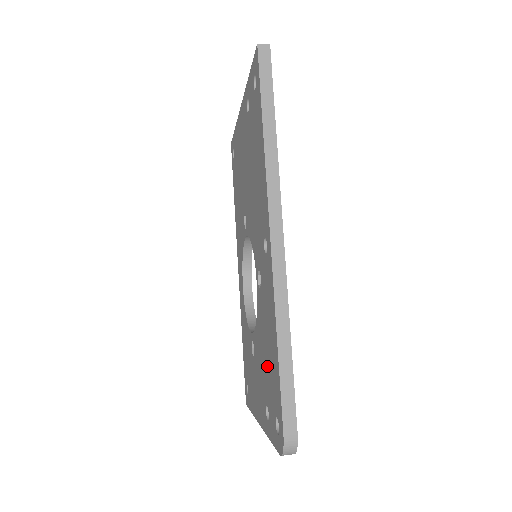
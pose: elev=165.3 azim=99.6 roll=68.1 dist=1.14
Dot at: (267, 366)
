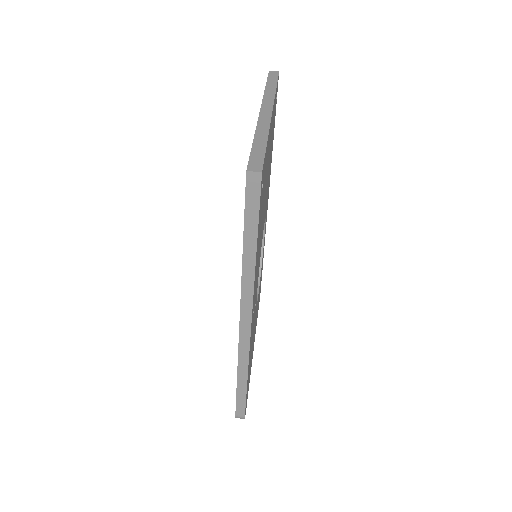
Dot at: occluded
